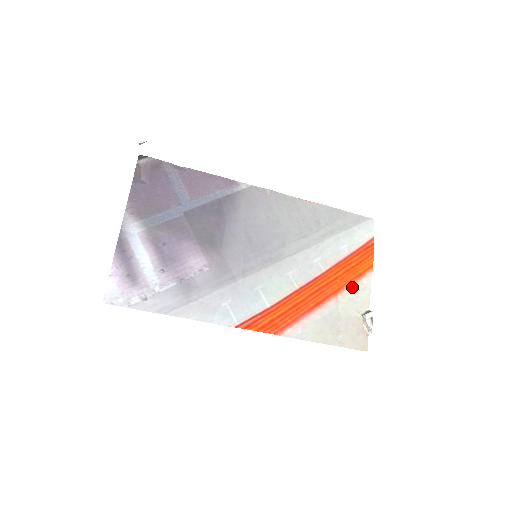
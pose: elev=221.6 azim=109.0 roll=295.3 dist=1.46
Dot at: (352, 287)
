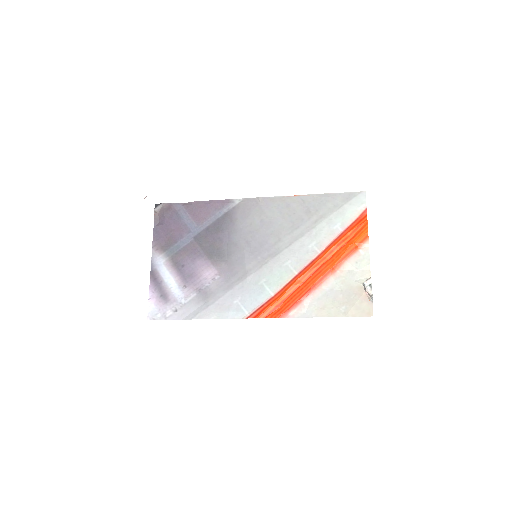
Dot at: (349, 260)
